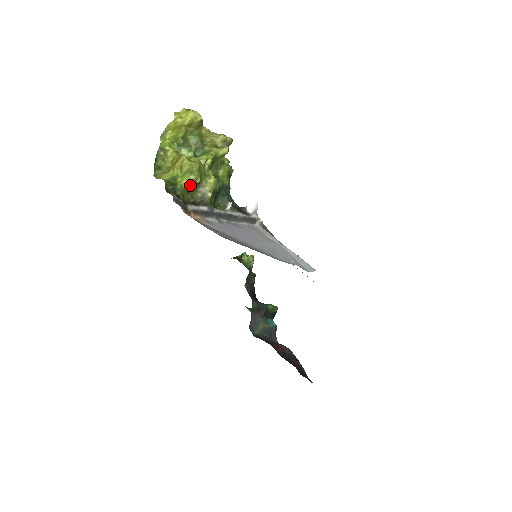
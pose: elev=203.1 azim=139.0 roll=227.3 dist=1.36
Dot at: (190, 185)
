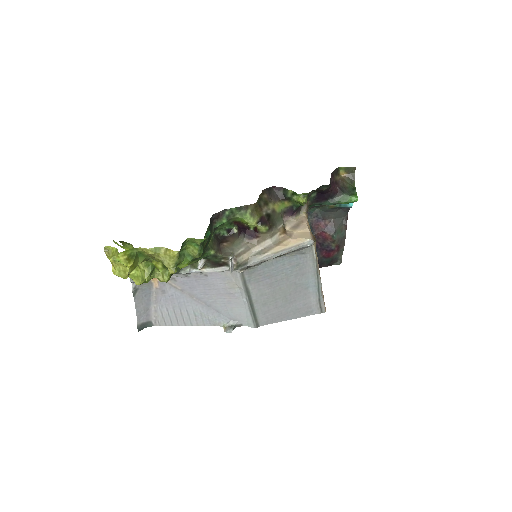
Dot at: occluded
